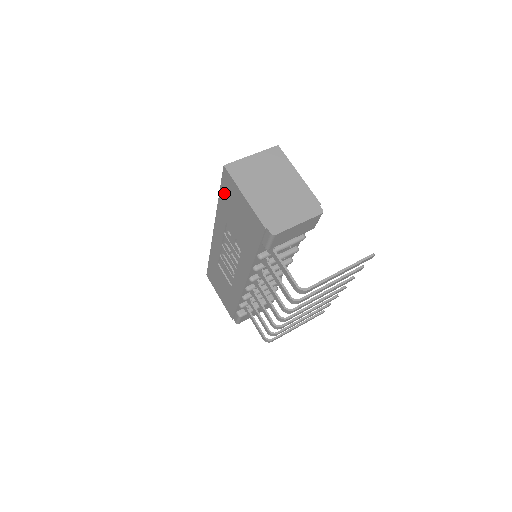
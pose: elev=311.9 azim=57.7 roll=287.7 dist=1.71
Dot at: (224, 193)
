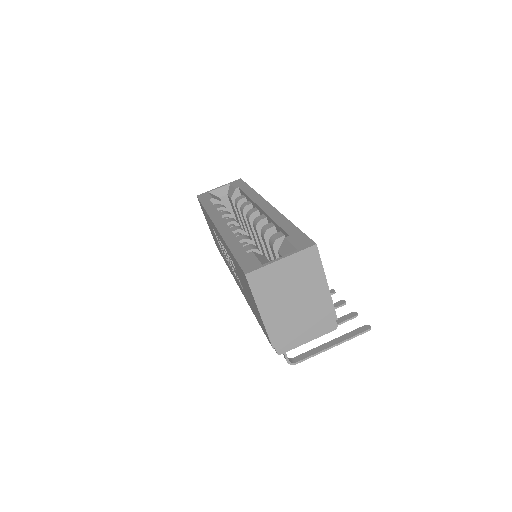
Dot at: (238, 266)
